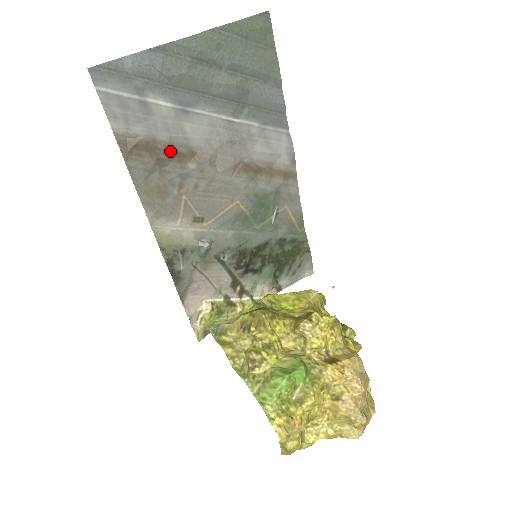
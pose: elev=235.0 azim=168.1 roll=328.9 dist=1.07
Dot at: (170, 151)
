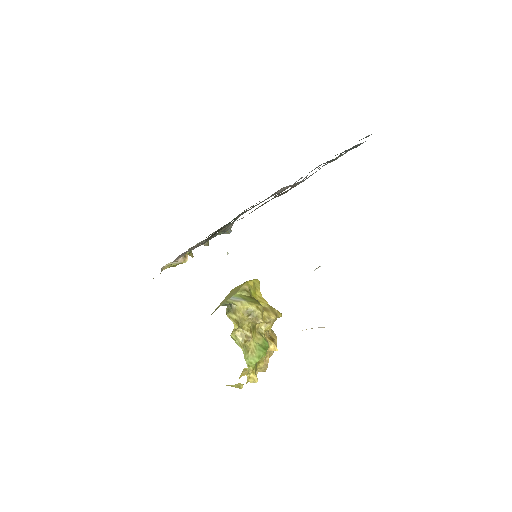
Dot at: occluded
